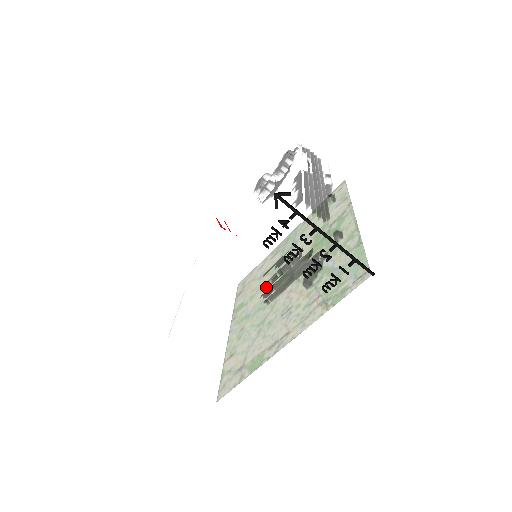
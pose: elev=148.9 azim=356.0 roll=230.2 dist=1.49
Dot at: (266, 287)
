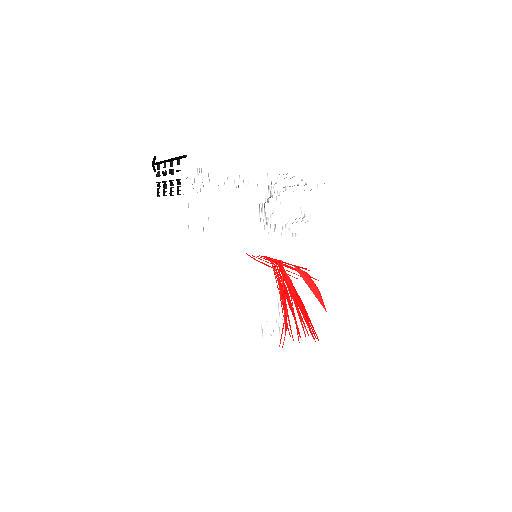
Dot at: occluded
